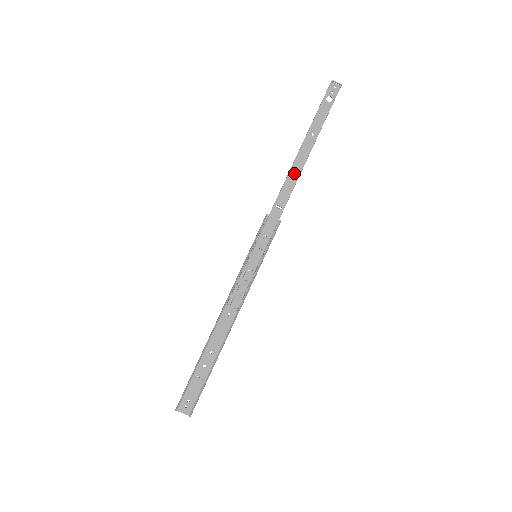
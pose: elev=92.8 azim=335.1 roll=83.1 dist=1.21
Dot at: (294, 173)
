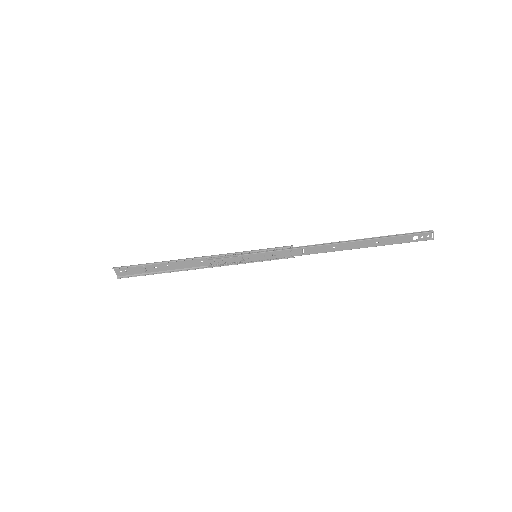
Dot at: (337, 247)
